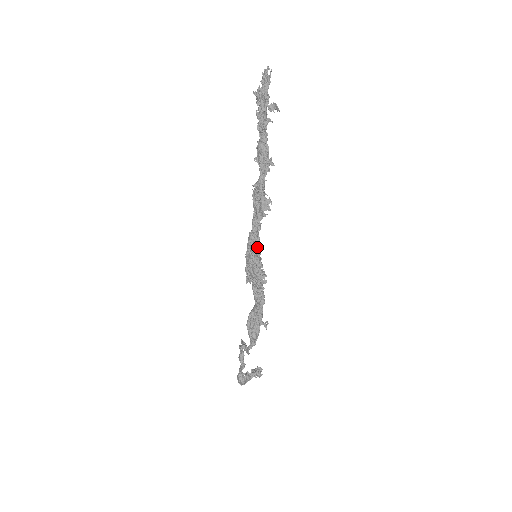
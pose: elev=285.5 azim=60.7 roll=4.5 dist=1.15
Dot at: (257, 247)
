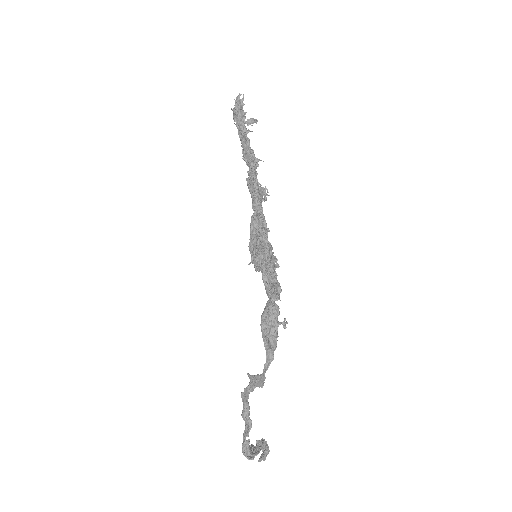
Dot at: (264, 225)
